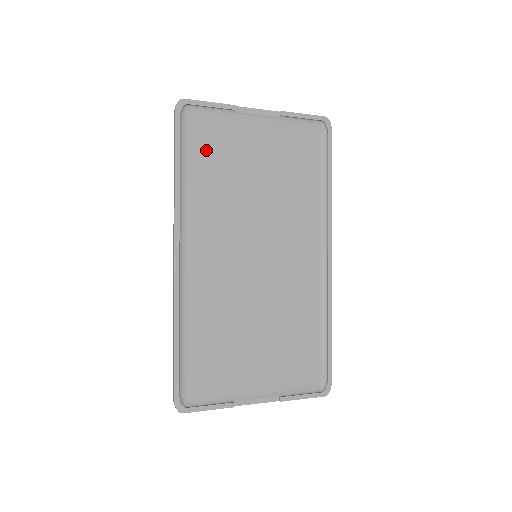
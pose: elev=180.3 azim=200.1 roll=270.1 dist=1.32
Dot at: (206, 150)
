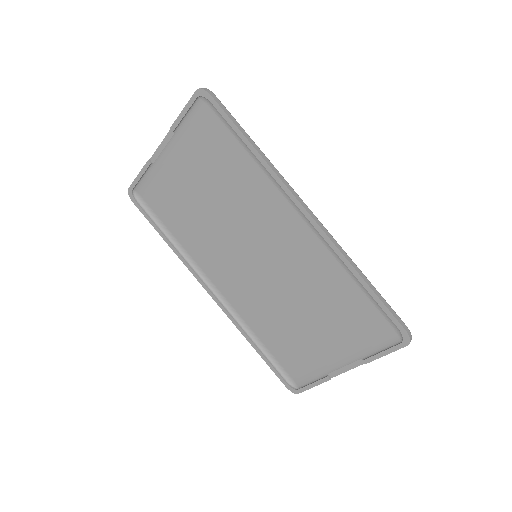
Dot at: (167, 207)
